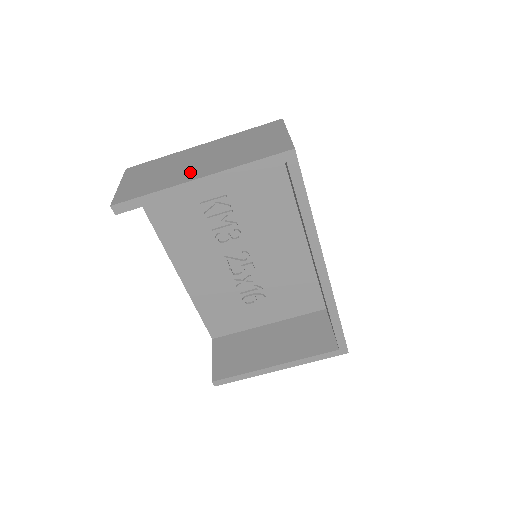
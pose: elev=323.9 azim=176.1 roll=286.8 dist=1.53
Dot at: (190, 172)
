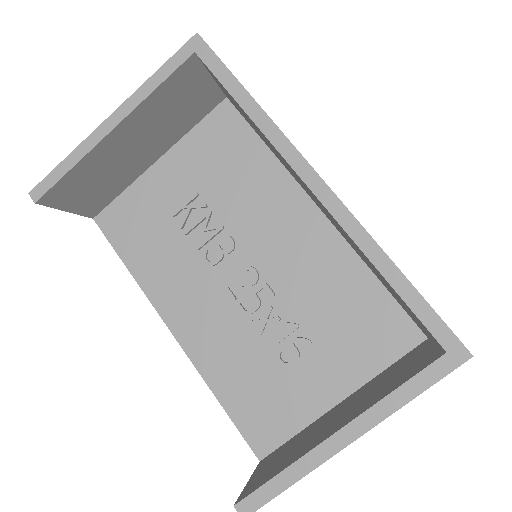
Dot at: occluded
